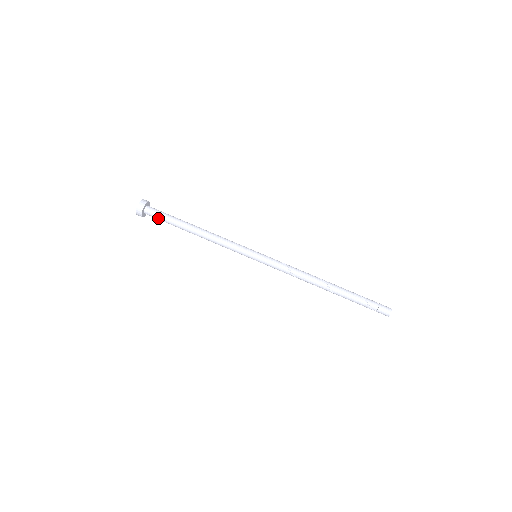
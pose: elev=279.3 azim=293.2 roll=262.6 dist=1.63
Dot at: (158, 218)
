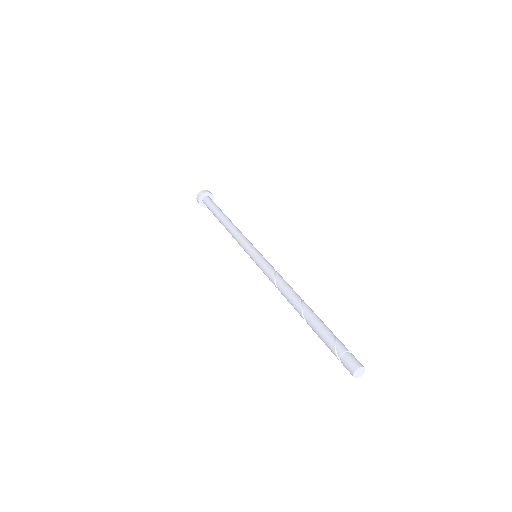
Dot at: (208, 205)
